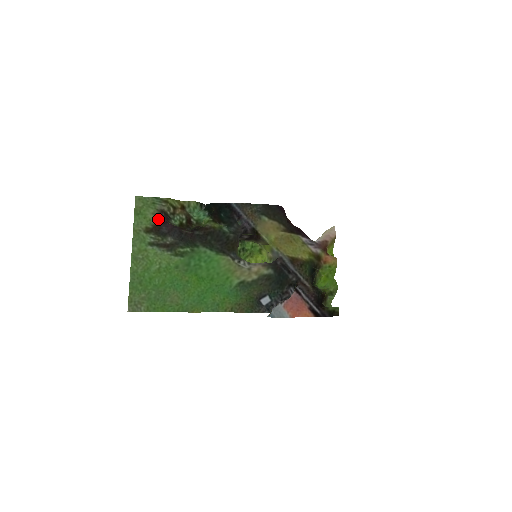
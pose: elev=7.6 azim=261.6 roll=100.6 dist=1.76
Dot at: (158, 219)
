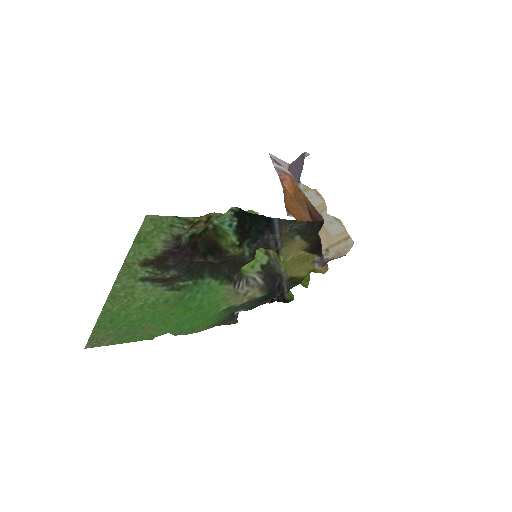
Dot at: (168, 248)
